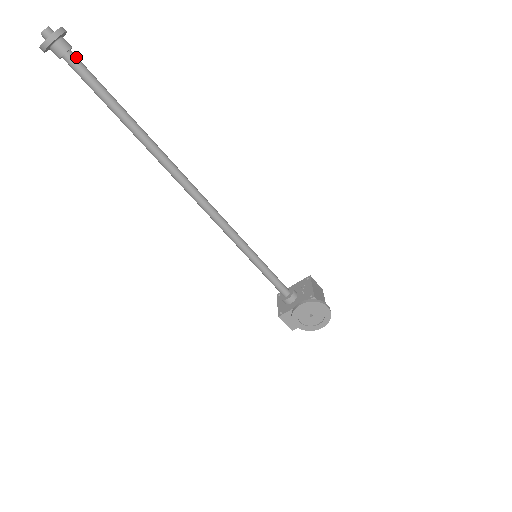
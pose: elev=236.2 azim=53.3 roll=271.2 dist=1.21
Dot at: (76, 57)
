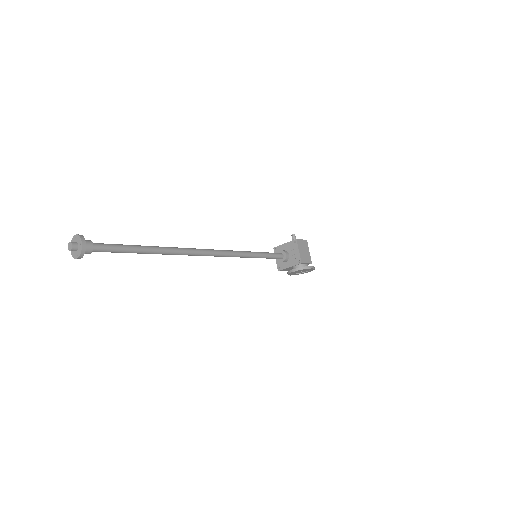
Dot at: (98, 247)
